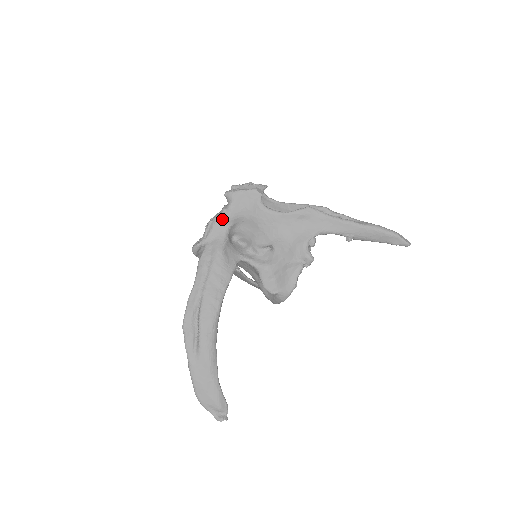
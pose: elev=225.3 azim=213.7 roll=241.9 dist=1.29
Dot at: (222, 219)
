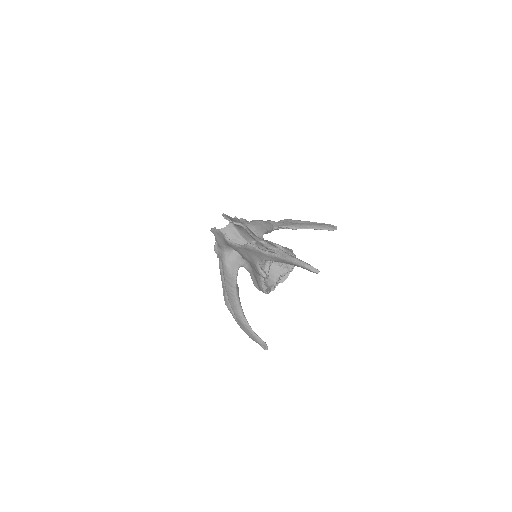
Dot at: (218, 245)
